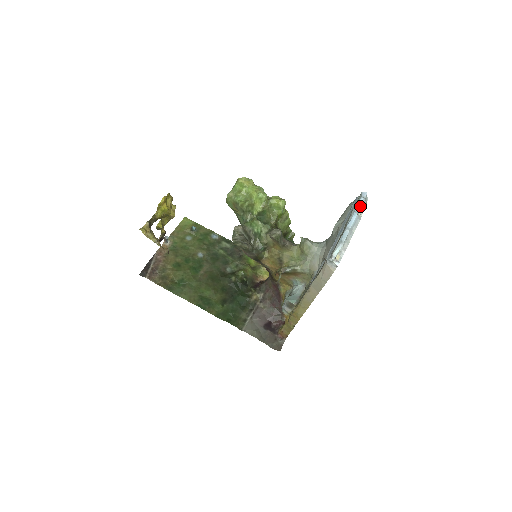
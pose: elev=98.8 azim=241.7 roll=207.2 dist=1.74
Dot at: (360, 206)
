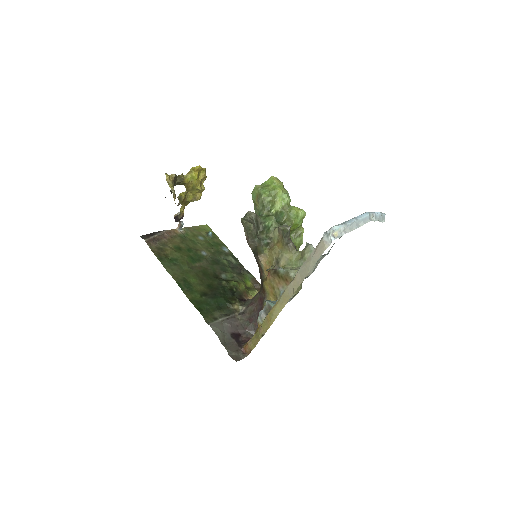
Dot at: (375, 214)
